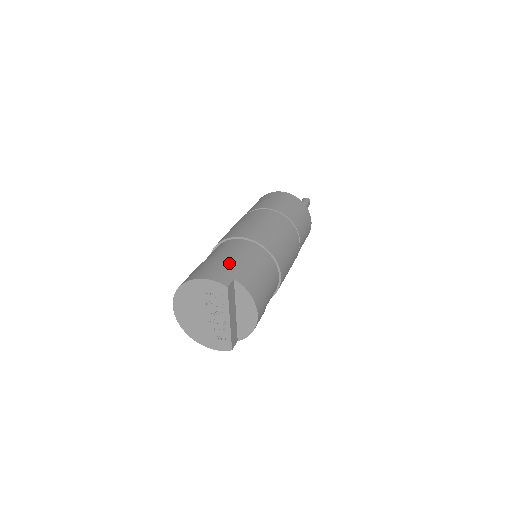
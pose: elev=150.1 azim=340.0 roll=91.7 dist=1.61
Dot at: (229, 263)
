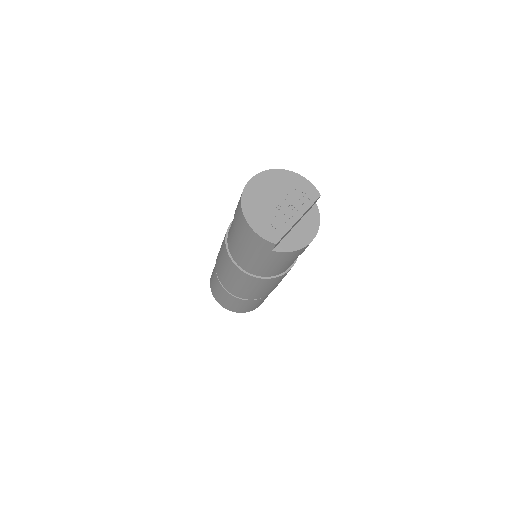
Dot at: occluded
